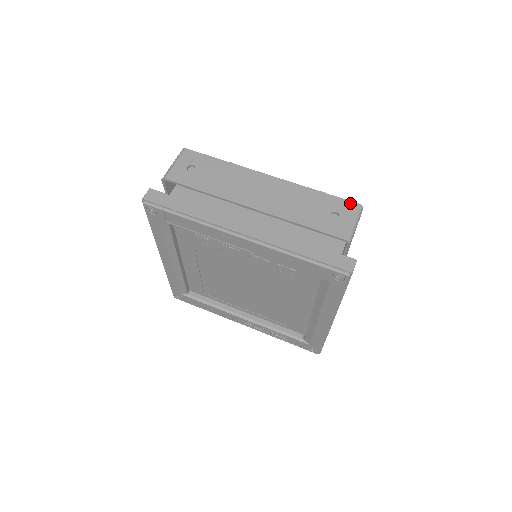
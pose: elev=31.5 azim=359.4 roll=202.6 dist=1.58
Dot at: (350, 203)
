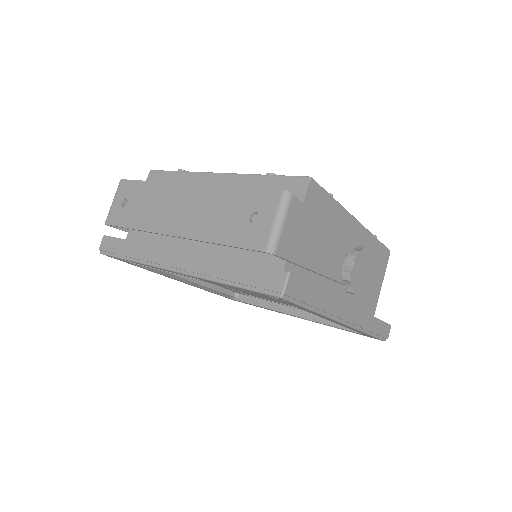
Dot at: (272, 193)
